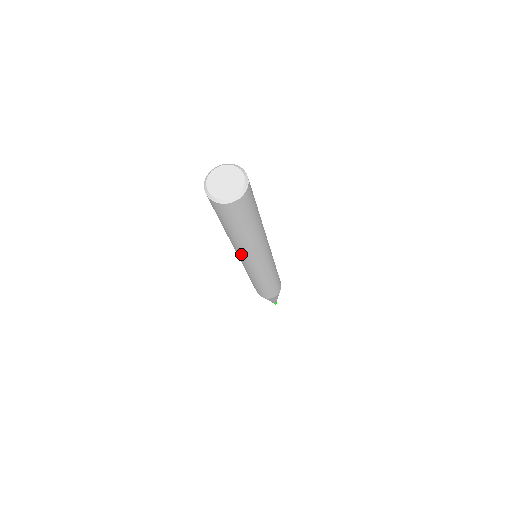
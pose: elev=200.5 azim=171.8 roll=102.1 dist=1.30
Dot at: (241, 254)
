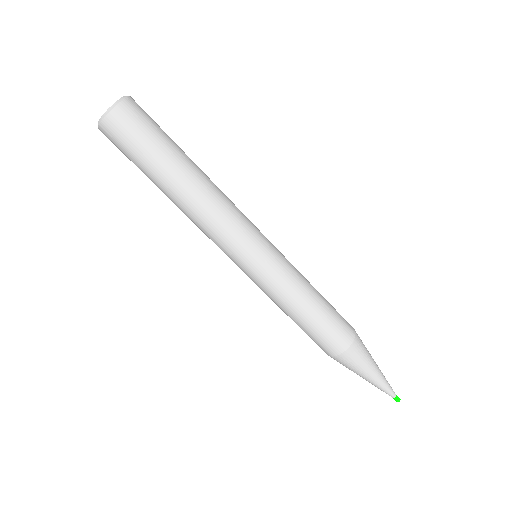
Dot at: (203, 231)
